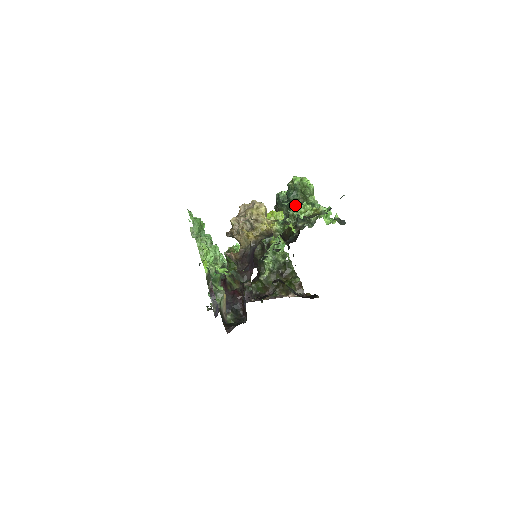
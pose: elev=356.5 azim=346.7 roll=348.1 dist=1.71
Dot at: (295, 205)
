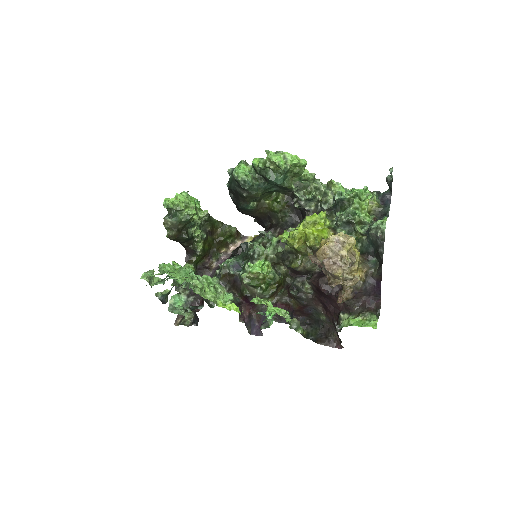
Dot at: (288, 188)
